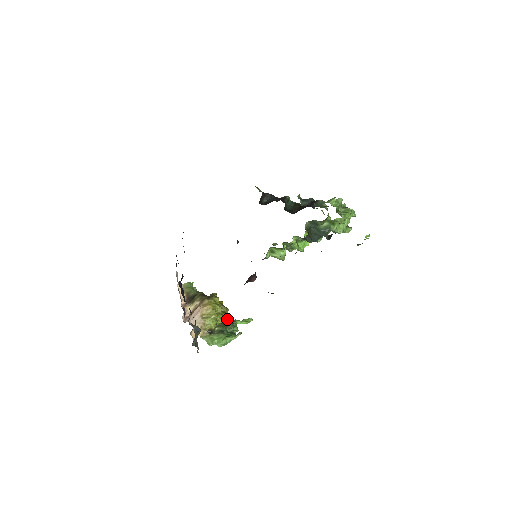
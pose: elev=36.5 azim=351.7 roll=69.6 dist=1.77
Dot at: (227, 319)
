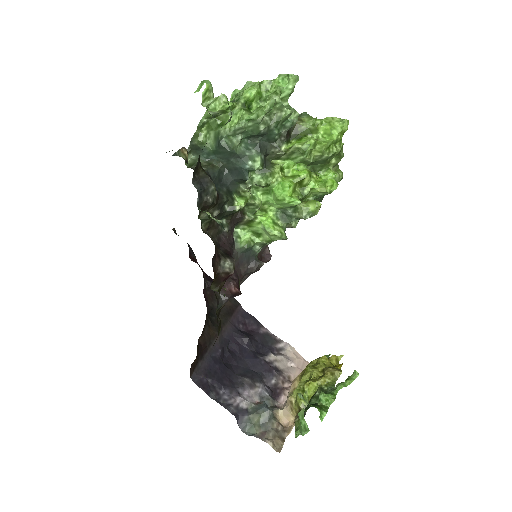
Dot at: (327, 386)
